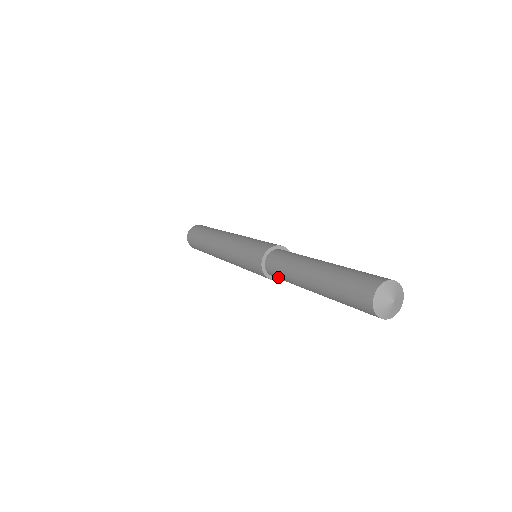
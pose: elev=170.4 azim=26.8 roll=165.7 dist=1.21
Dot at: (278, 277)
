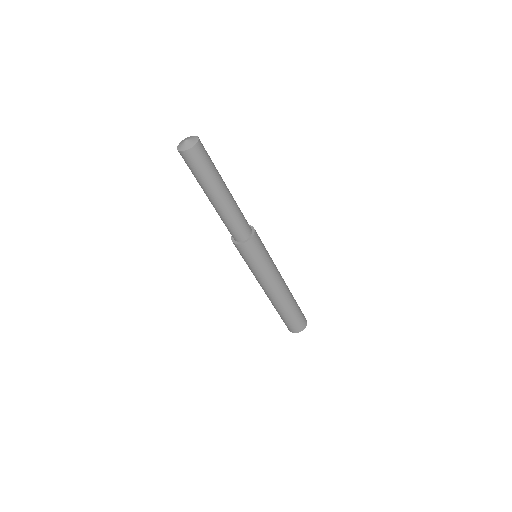
Dot at: occluded
